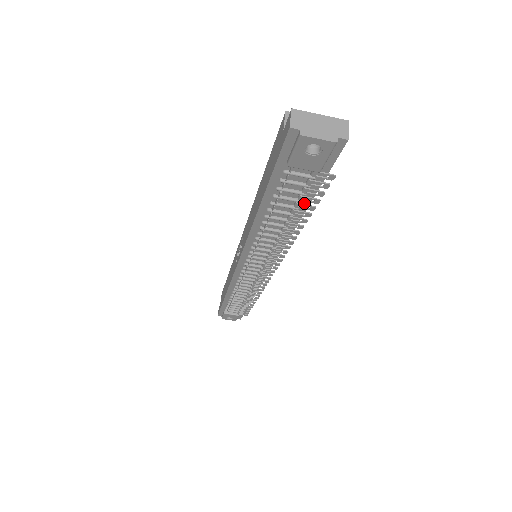
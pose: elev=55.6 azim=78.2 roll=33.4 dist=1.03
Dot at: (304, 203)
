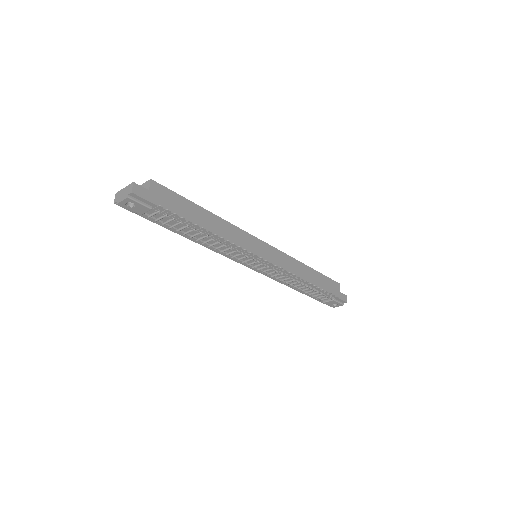
Dot at: (185, 222)
